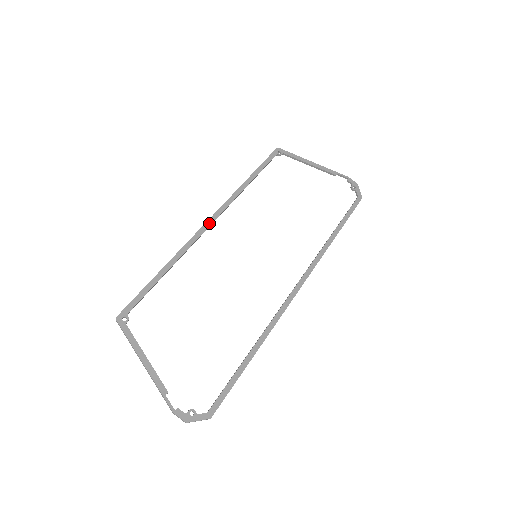
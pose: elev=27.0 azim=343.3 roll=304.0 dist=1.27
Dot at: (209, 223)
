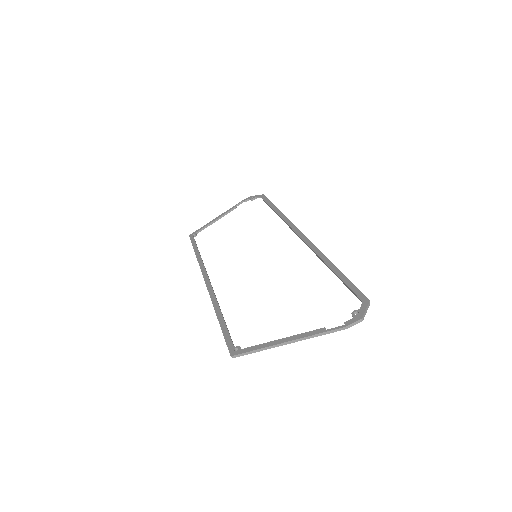
Dot at: (207, 281)
